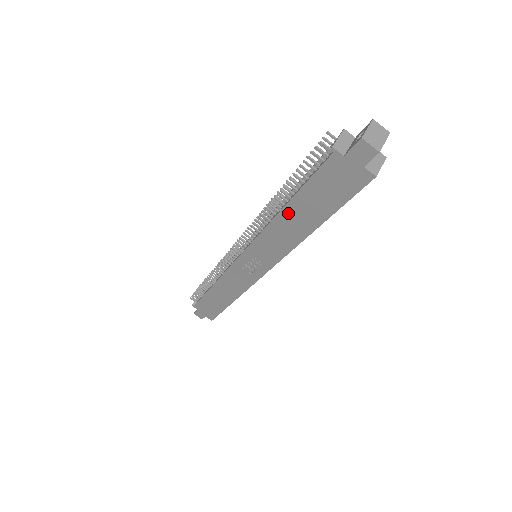
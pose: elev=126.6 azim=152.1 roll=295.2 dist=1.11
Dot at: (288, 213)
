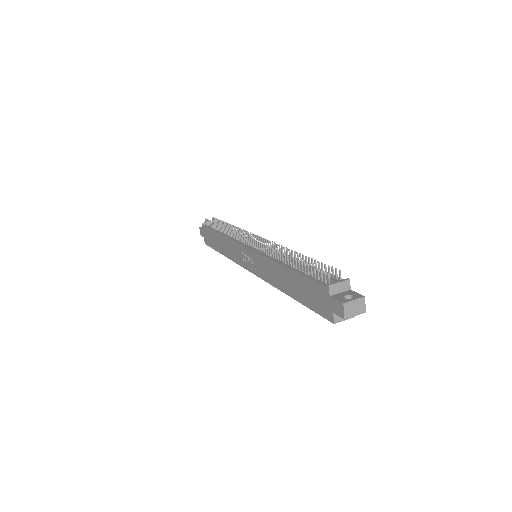
Dot at: (285, 272)
